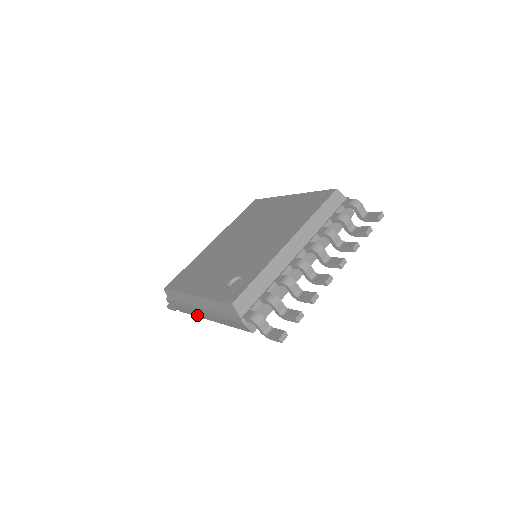
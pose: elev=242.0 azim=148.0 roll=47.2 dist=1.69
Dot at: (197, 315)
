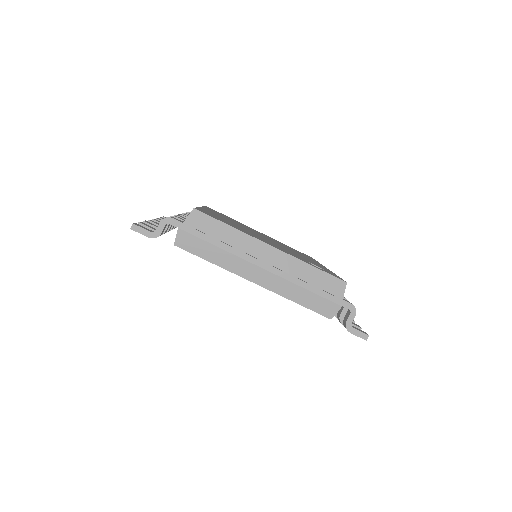
Dot at: (228, 265)
